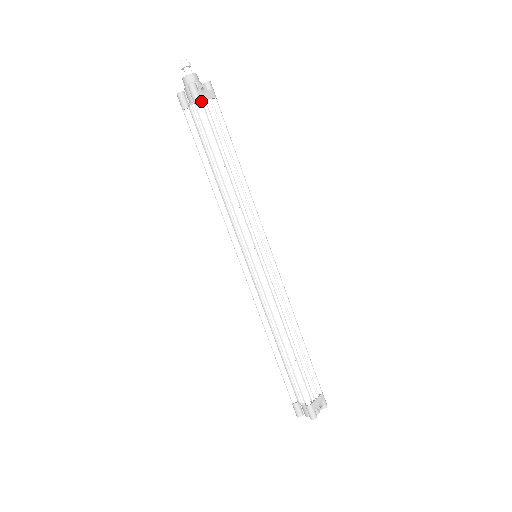
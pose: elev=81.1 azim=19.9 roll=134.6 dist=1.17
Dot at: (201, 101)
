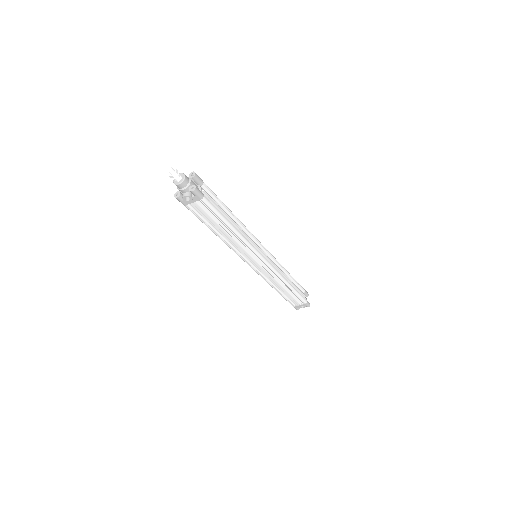
Dot at: (189, 201)
